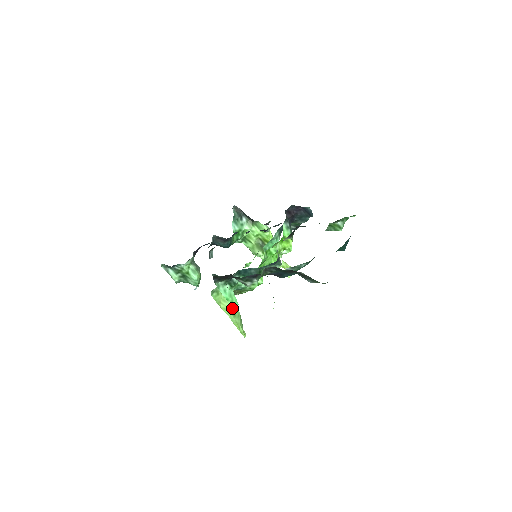
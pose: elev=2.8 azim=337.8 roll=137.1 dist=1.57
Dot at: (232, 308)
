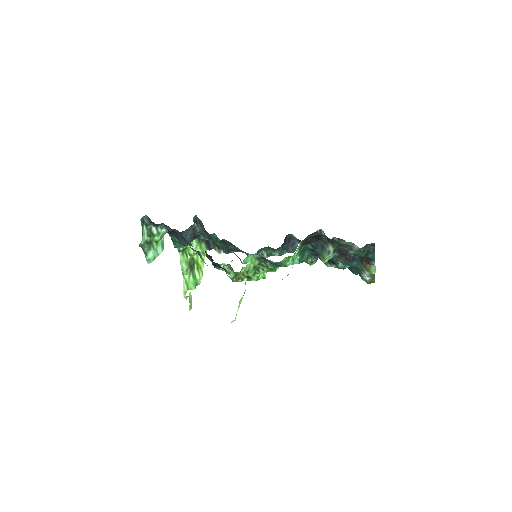
Dot at: occluded
